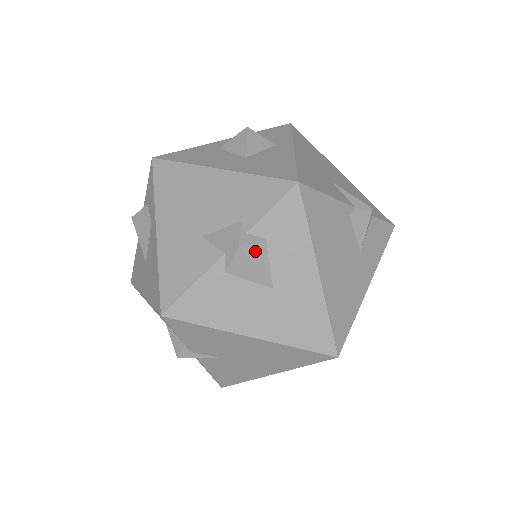
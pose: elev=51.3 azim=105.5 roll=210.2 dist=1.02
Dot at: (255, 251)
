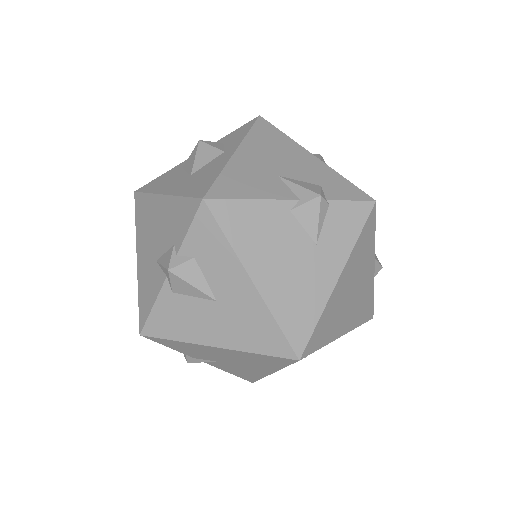
Dot at: (186, 271)
